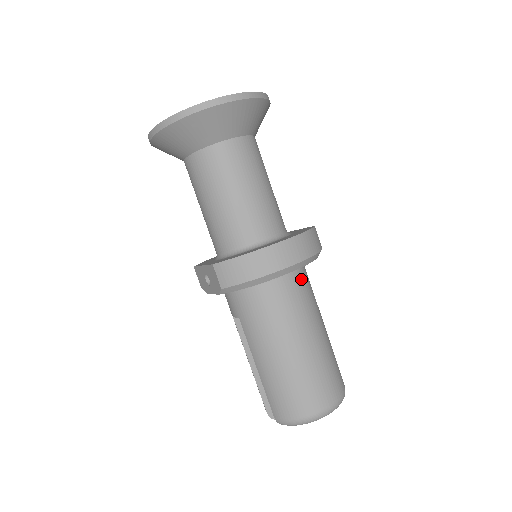
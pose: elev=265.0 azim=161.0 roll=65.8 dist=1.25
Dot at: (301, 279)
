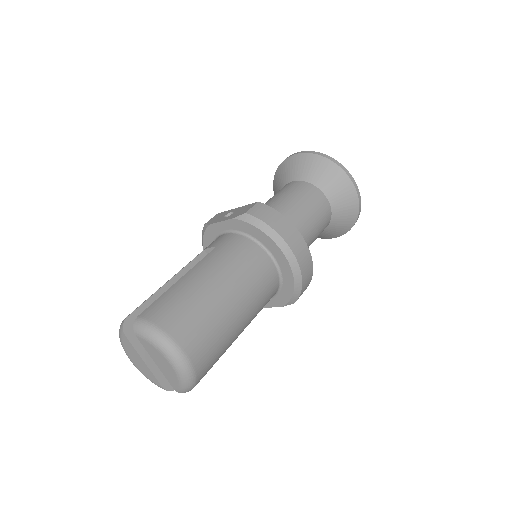
Dot at: (274, 287)
